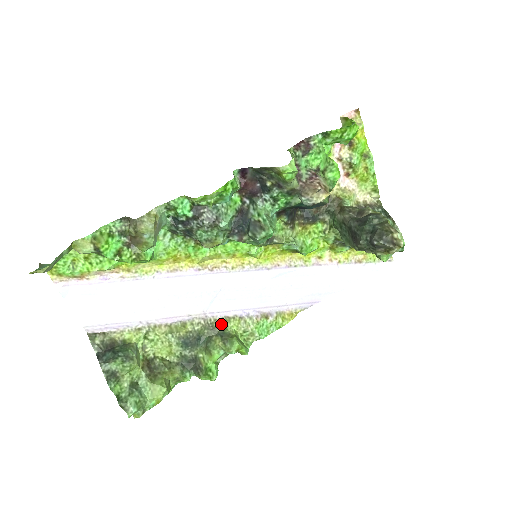
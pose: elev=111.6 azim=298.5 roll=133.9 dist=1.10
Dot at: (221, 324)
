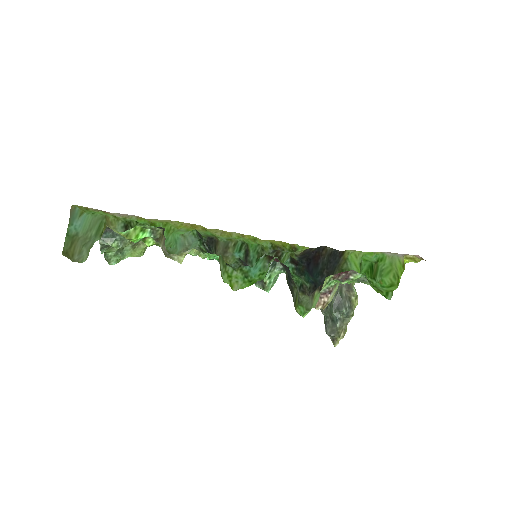
Dot at: occluded
